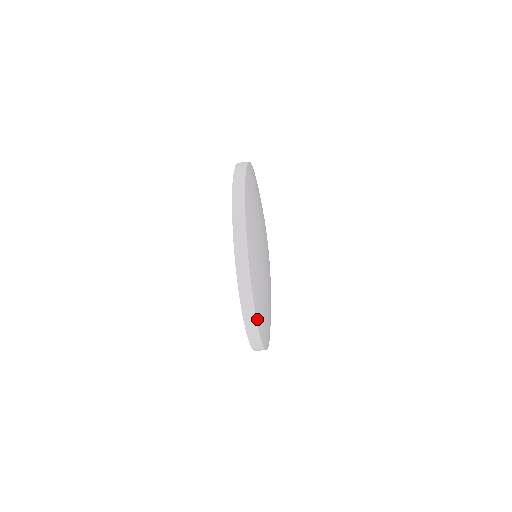
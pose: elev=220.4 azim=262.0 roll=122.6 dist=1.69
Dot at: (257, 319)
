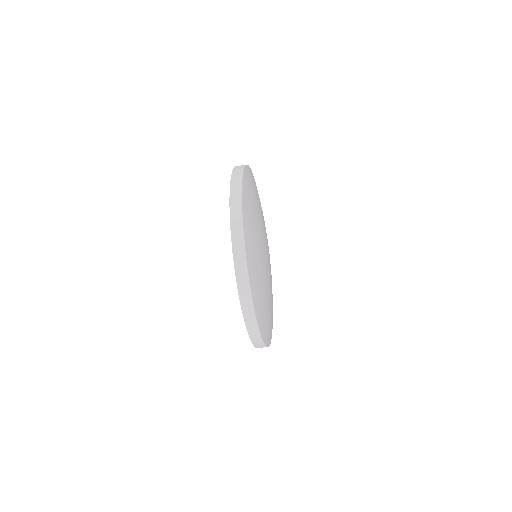
Dot at: (244, 233)
